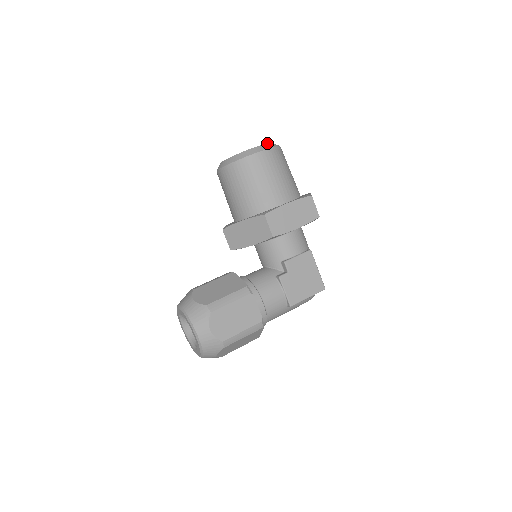
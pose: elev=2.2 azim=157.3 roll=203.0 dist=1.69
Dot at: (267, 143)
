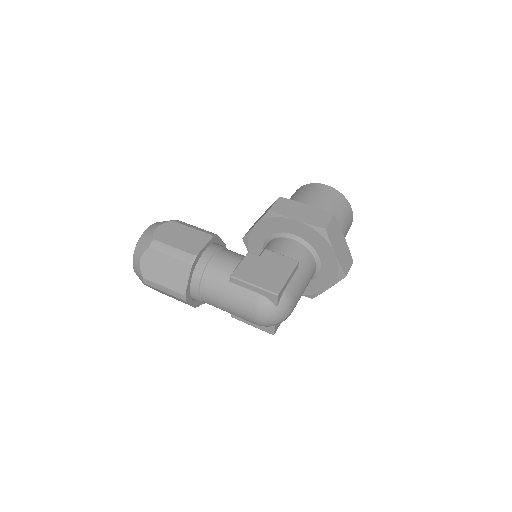
Dot at: occluded
